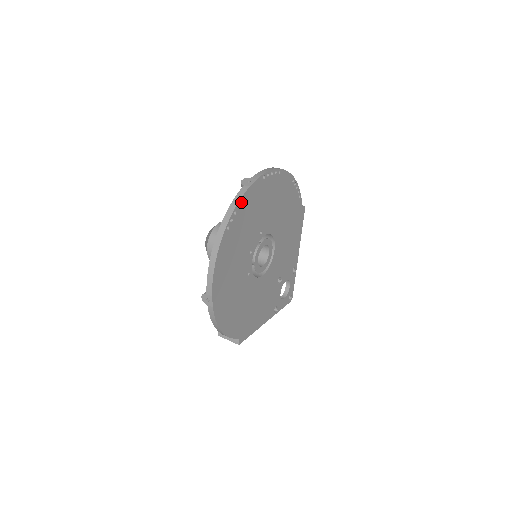
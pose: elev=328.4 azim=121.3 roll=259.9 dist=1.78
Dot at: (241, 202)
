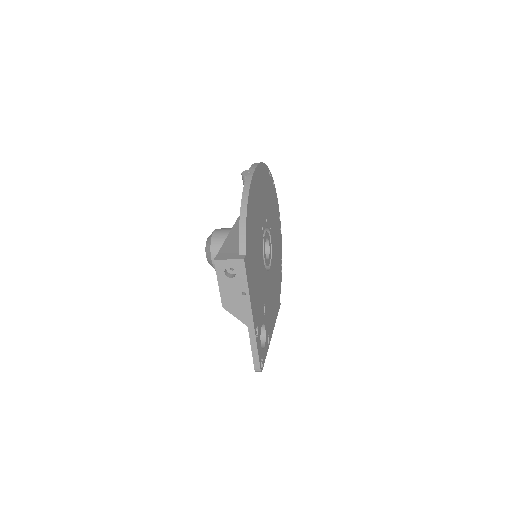
Dot at: (272, 182)
